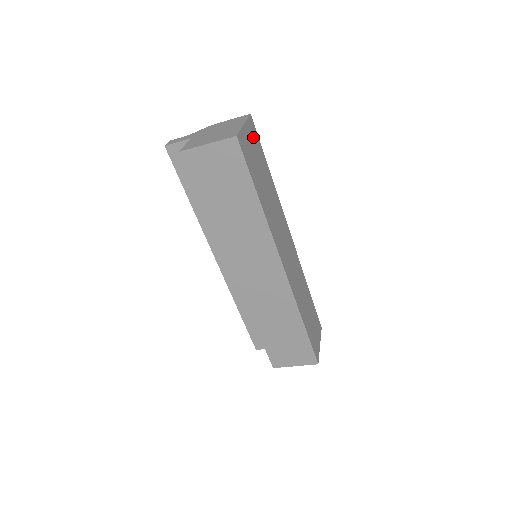
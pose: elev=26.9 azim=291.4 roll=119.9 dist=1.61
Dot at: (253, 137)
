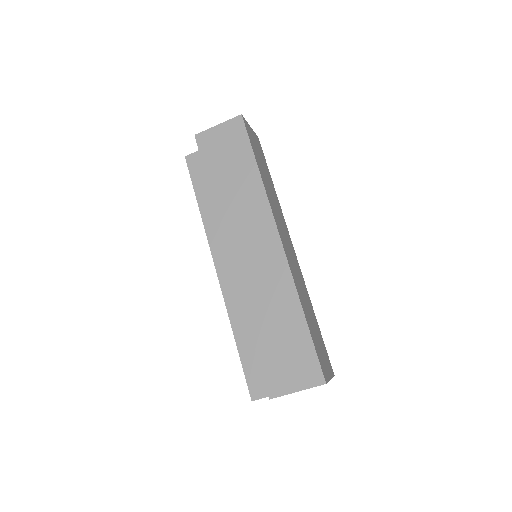
Dot at: (259, 146)
